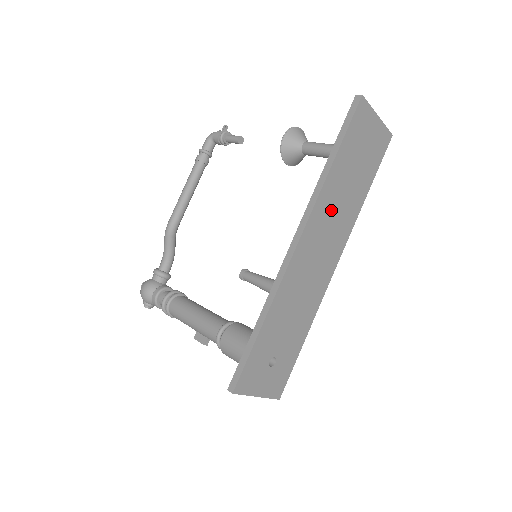
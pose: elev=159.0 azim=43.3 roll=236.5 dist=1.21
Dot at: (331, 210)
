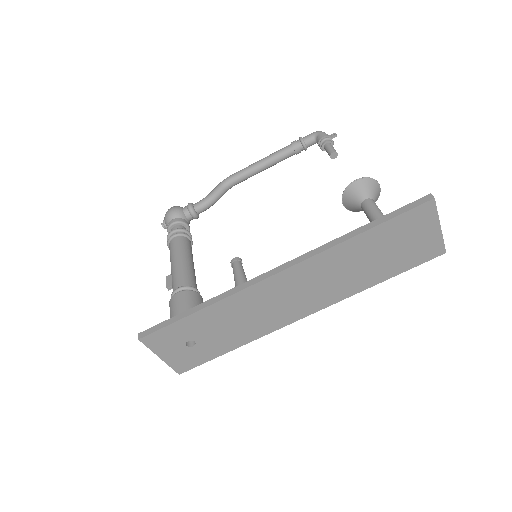
Dot at: (330, 270)
